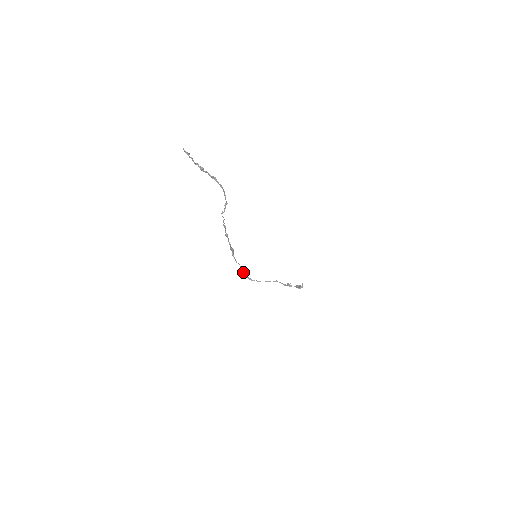
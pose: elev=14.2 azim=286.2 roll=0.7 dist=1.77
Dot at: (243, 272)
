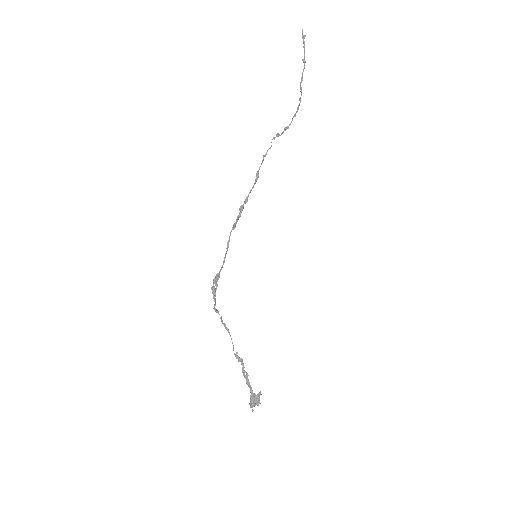
Dot at: (212, 291)
